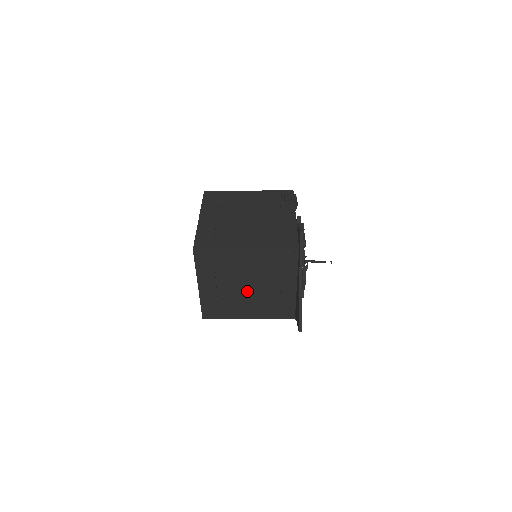
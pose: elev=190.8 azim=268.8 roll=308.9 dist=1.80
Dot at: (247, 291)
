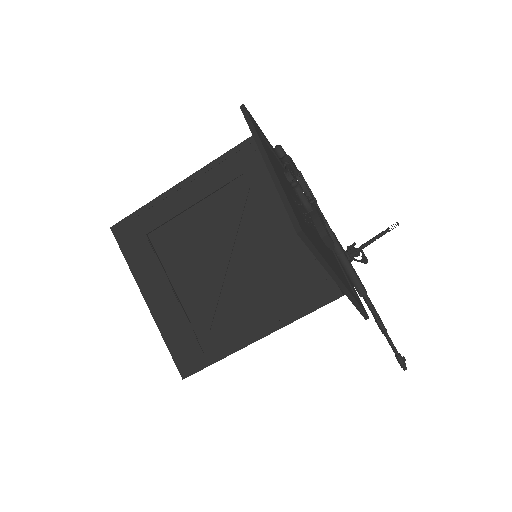
Dot at: (224, 271)
